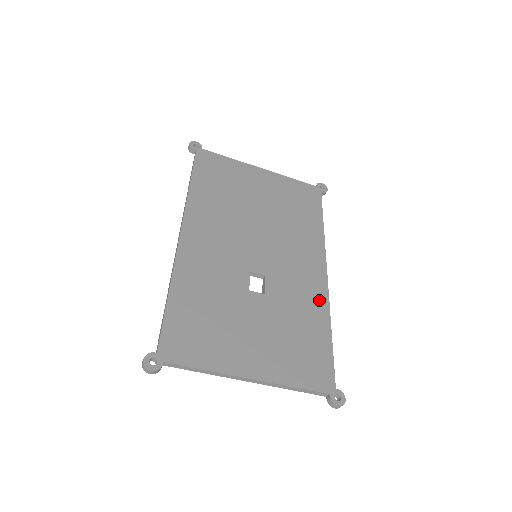
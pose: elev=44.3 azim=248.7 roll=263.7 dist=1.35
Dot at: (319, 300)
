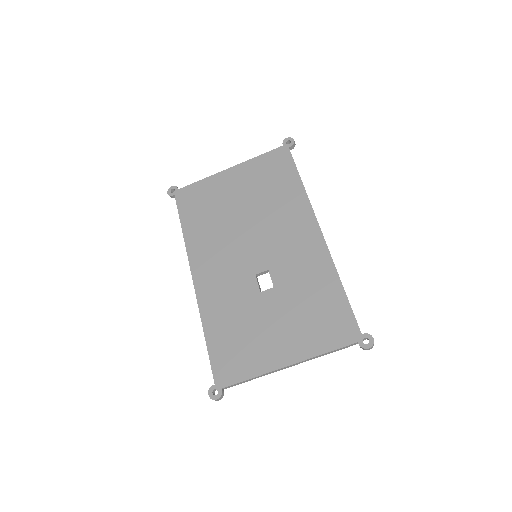
Dot at: (321, 261)
